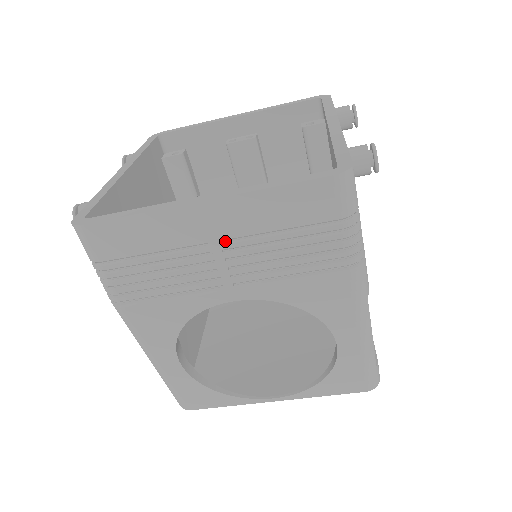
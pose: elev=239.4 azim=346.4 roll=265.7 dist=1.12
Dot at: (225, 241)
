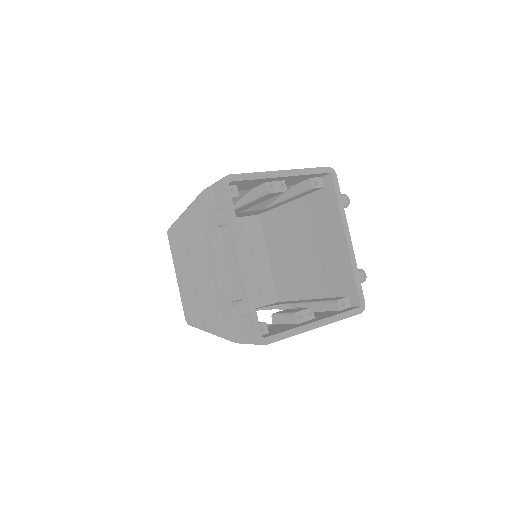
Dot at: occluded
